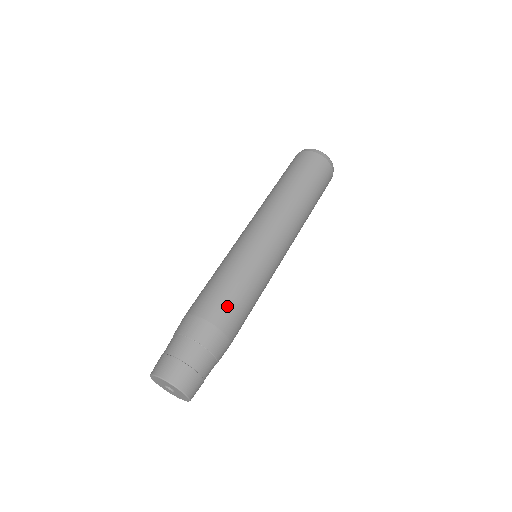
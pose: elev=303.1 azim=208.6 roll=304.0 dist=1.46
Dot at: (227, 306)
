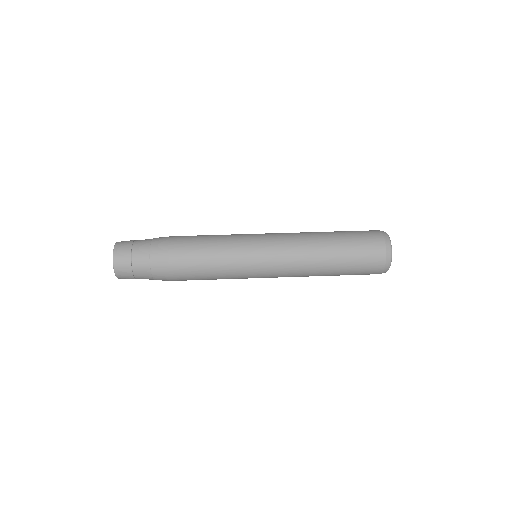
Dot at: (190, 237)
